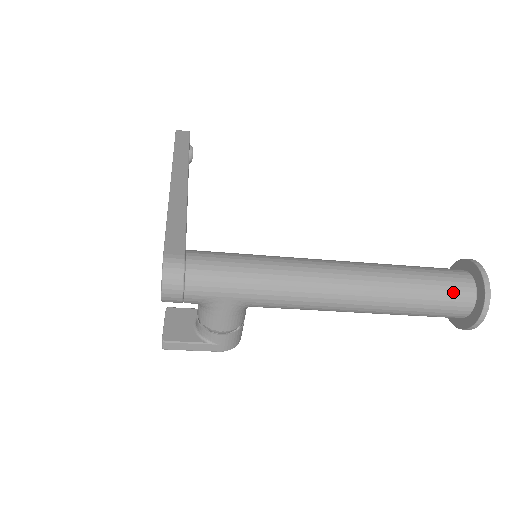
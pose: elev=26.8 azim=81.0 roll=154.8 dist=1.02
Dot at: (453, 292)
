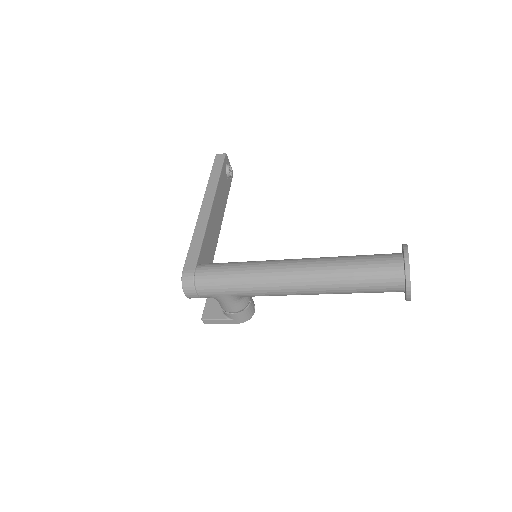
Dot at: (383, 276)
